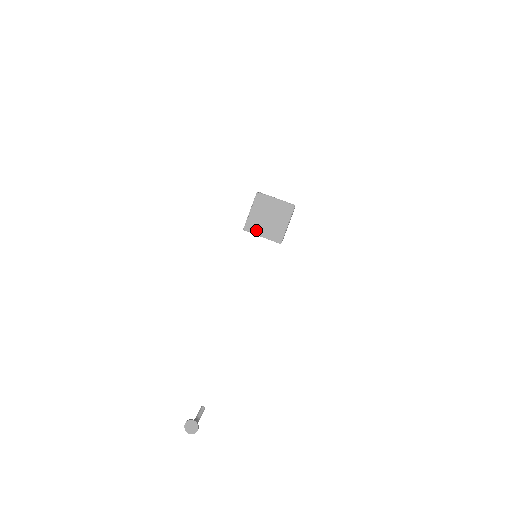
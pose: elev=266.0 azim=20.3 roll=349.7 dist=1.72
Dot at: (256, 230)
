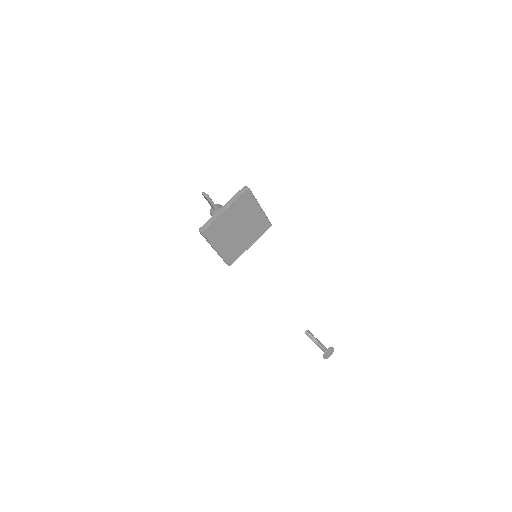
Dot at: (240, 250)
